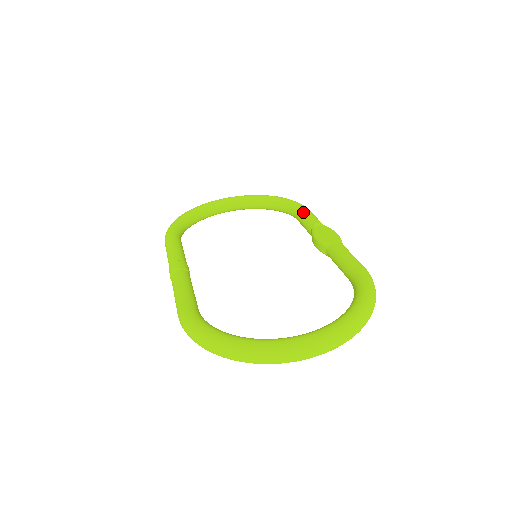
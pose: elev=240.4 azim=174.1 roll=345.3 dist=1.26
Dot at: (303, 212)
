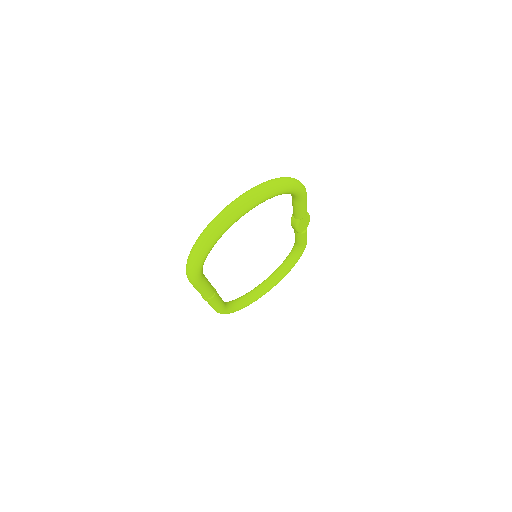
Dot at: occluded
